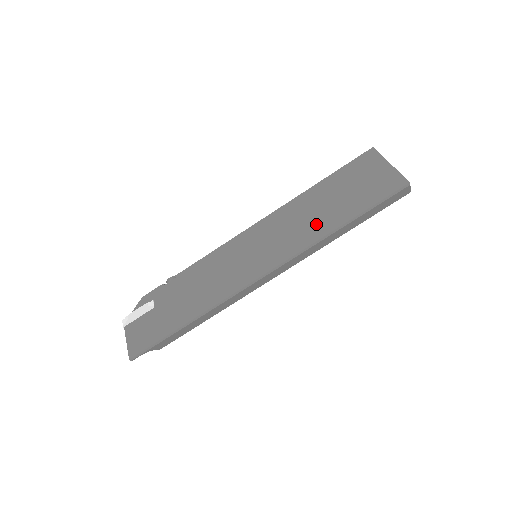
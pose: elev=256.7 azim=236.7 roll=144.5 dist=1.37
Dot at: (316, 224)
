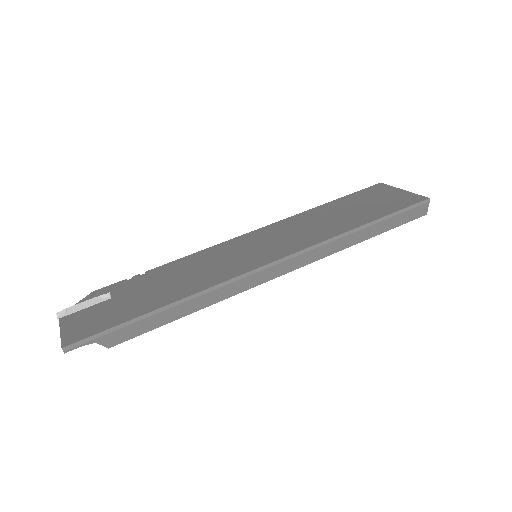
Dot at: (332, 226)
